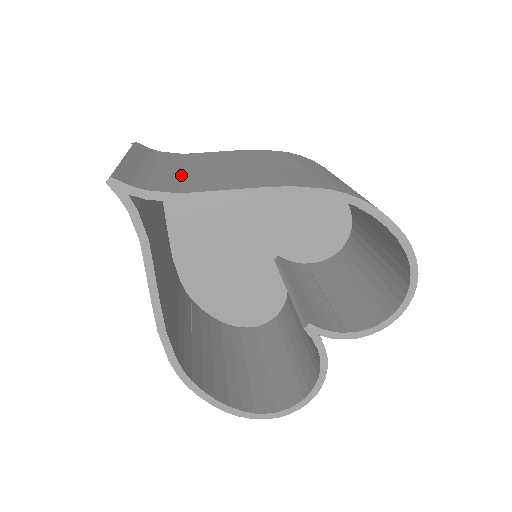
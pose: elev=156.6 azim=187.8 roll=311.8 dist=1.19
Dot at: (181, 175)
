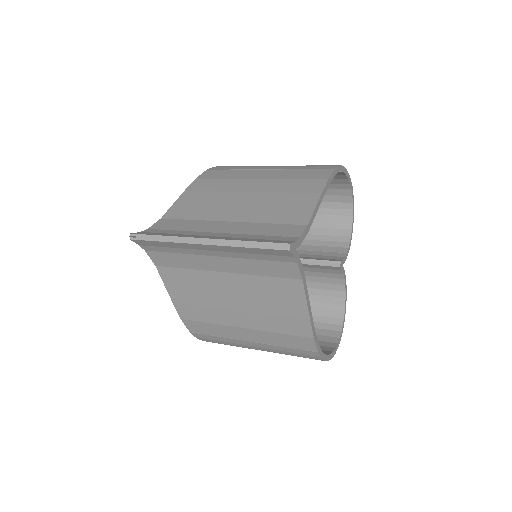
Dot at: (249, 223)
